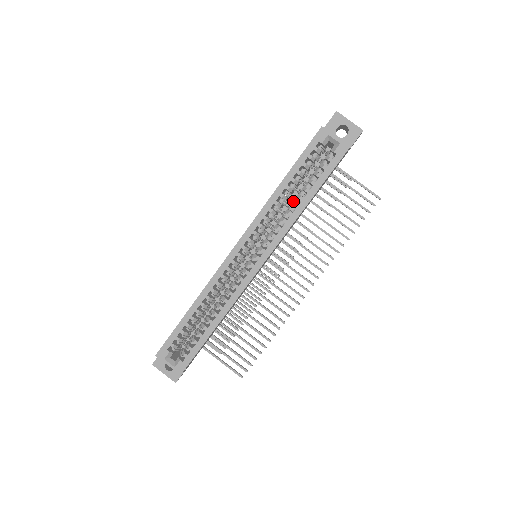
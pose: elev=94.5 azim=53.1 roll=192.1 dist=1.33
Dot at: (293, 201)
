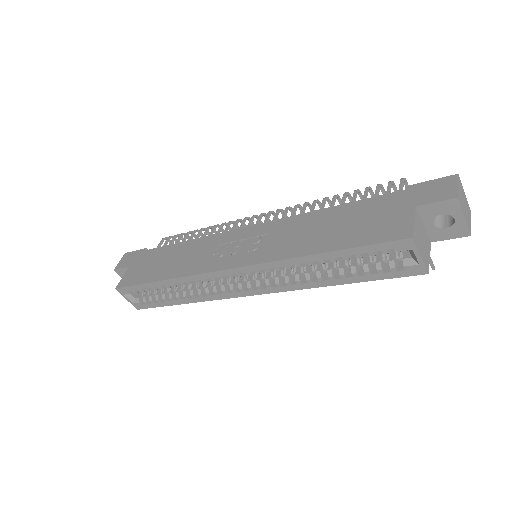
Dot at: occluded
